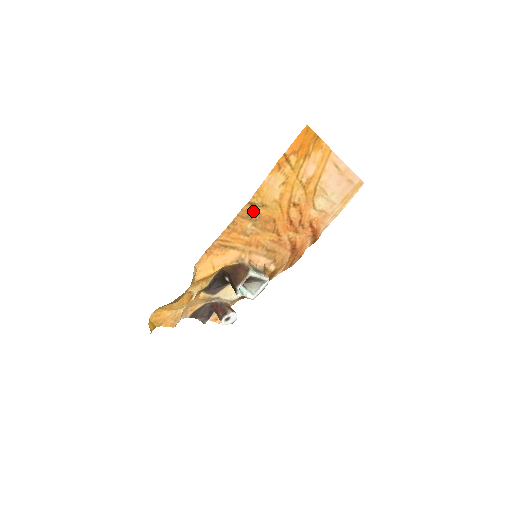
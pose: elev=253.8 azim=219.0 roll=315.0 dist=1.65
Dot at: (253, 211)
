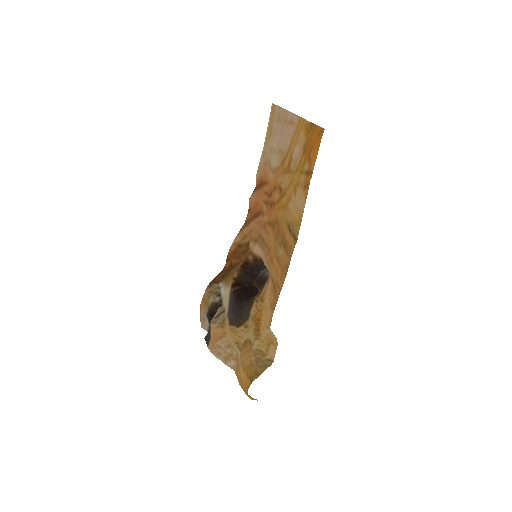
Dot at: (287, 239)
